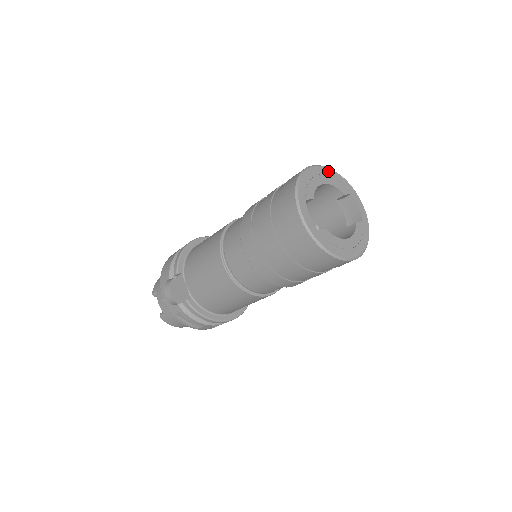
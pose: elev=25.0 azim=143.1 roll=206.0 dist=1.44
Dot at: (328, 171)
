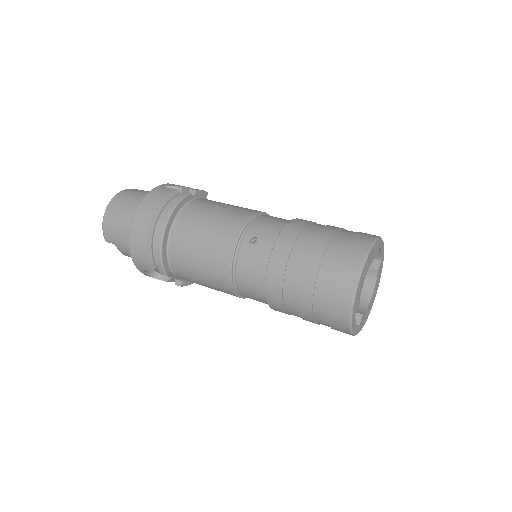
Dot at: (369, 257)
